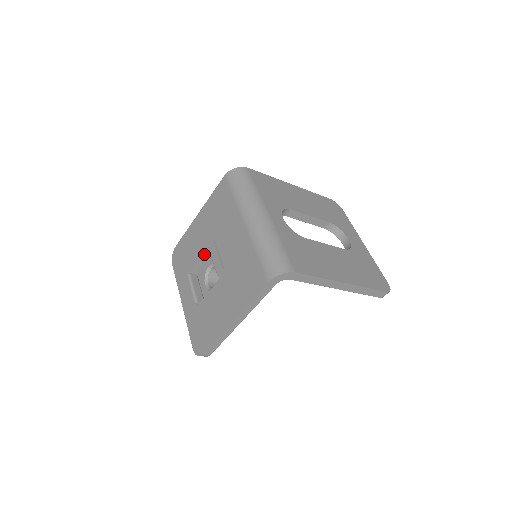
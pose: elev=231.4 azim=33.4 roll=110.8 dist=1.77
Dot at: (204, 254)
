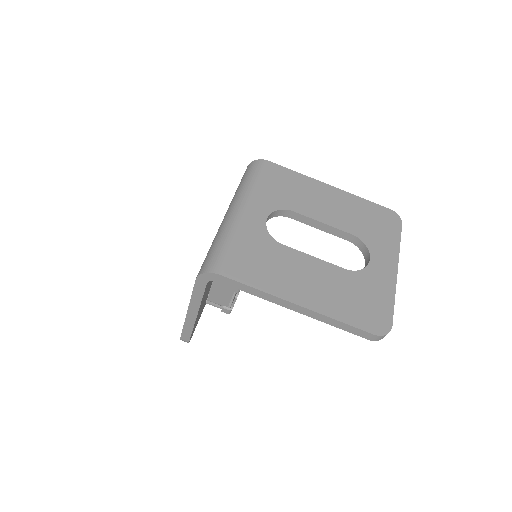
Dot at: occluded
